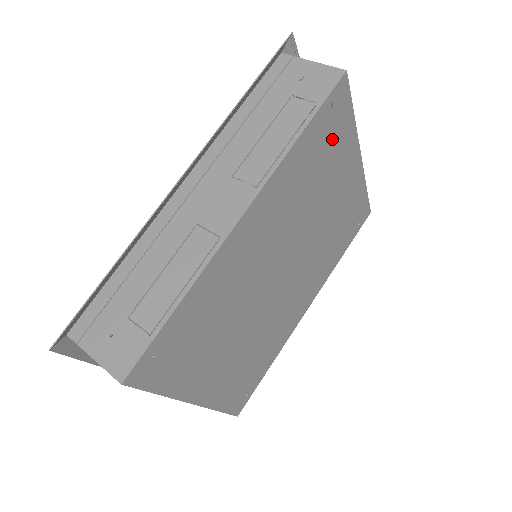
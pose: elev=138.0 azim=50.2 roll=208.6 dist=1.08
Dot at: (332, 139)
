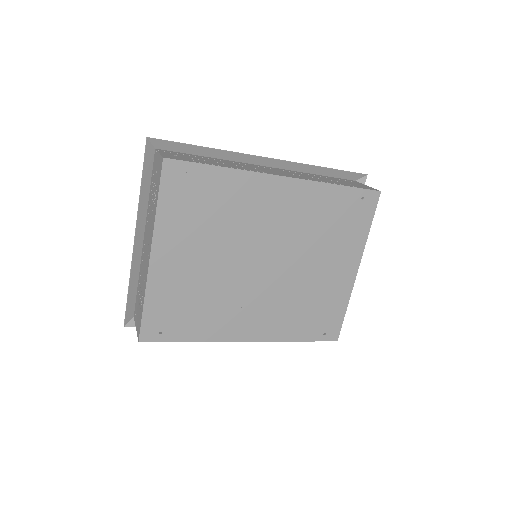
Dot at: (350, 221)
